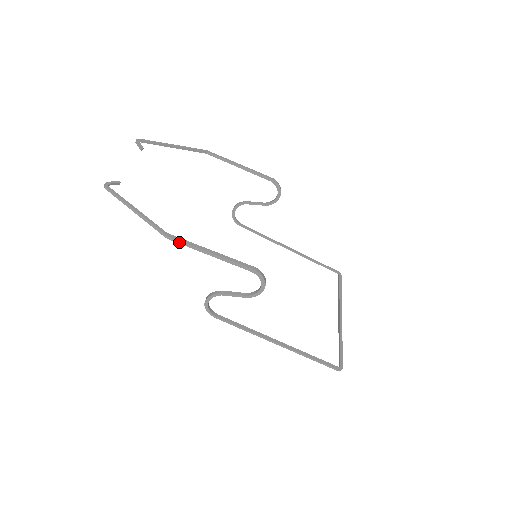
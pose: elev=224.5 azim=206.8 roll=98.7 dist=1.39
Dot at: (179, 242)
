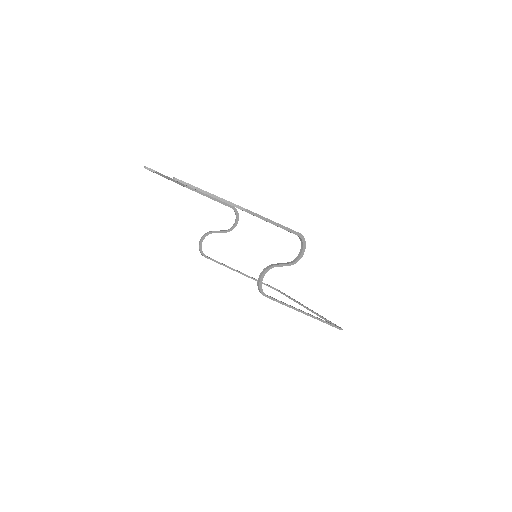
Dot at: (253, 214)
